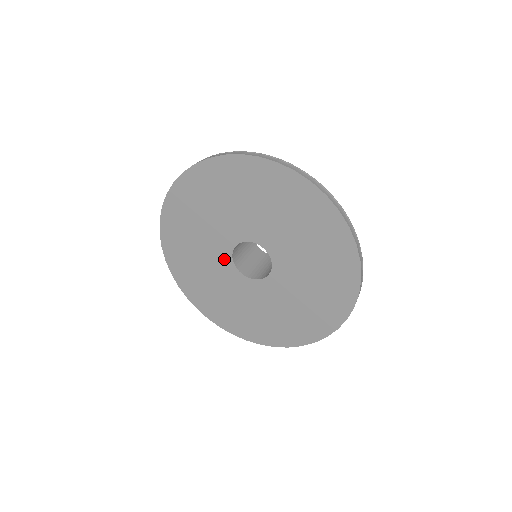
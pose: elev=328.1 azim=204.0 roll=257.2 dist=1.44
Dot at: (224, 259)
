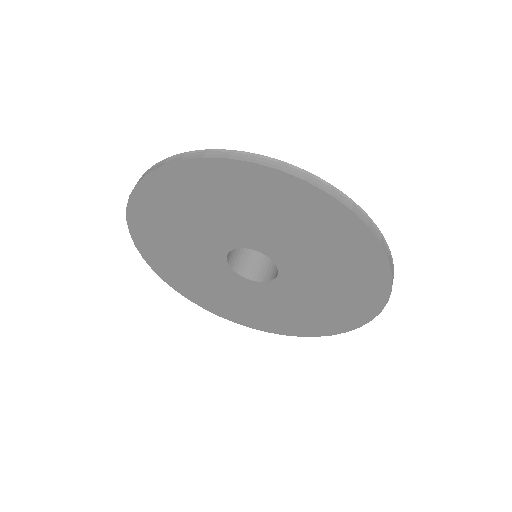
Dot at: (222, 269)
